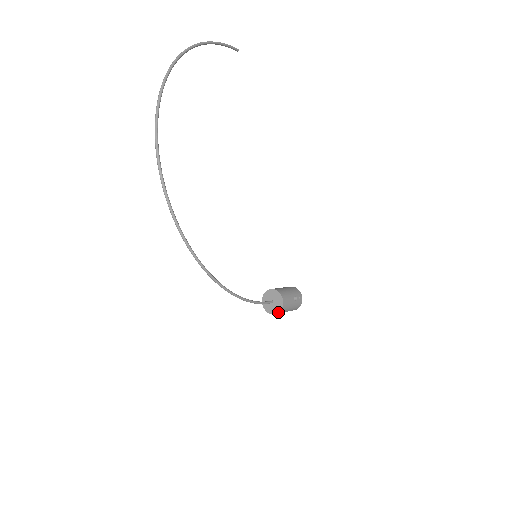
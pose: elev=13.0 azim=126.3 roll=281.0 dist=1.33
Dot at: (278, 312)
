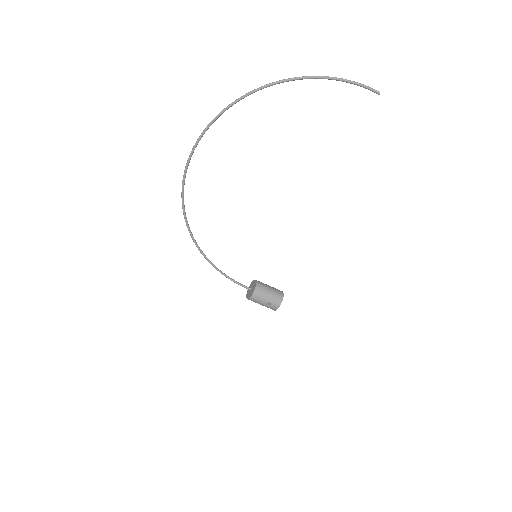
Dot at: (247, 298)
